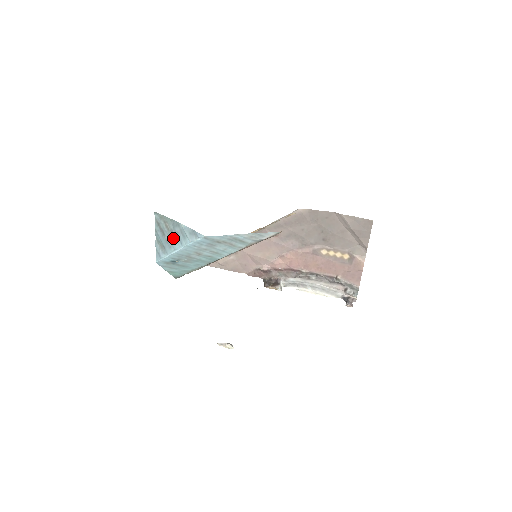
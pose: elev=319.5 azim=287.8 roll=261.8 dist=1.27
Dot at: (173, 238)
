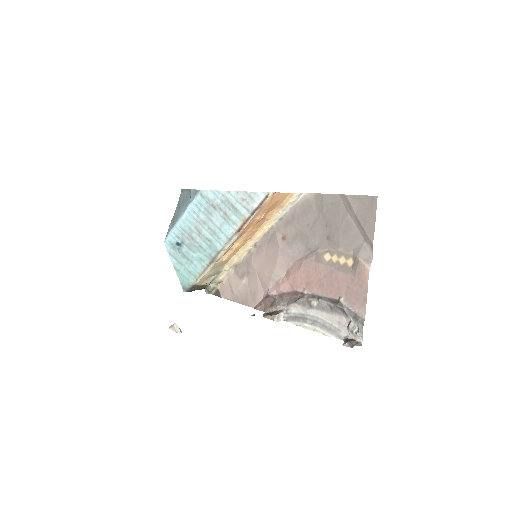
Dot at: (182, 208)
